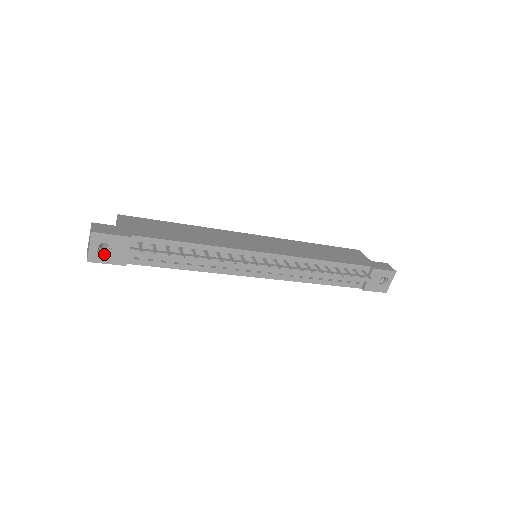
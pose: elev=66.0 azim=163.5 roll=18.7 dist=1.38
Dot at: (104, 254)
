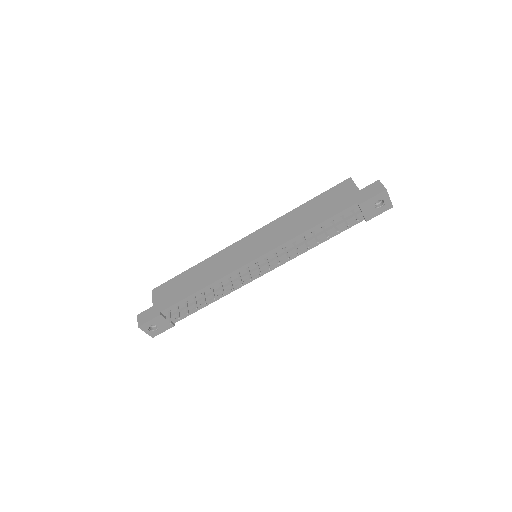
Dot at: (157, 329)
